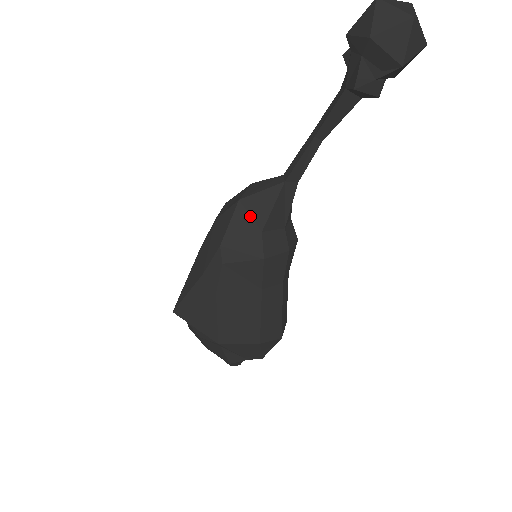
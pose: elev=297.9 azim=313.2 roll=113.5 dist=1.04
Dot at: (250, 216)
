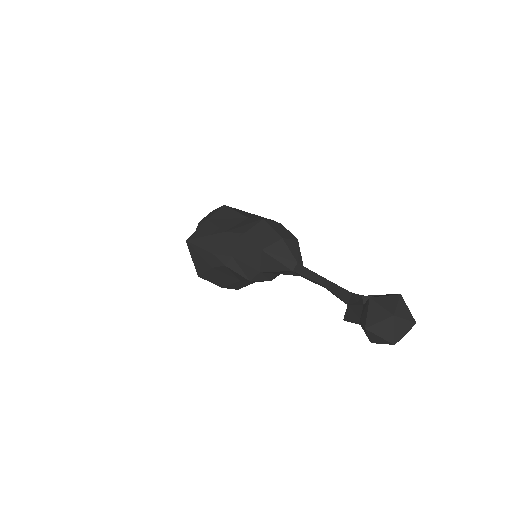
Dot at: (261, 261)
